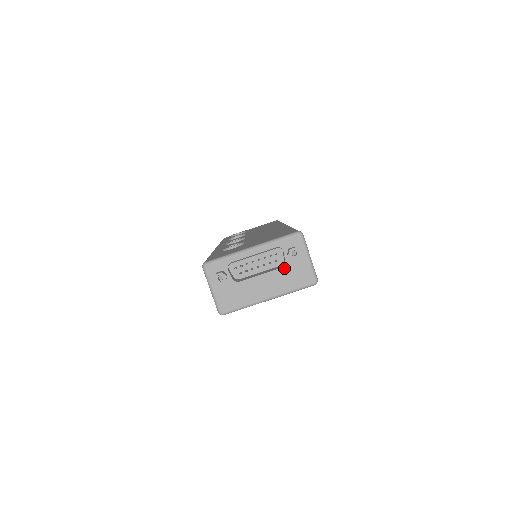
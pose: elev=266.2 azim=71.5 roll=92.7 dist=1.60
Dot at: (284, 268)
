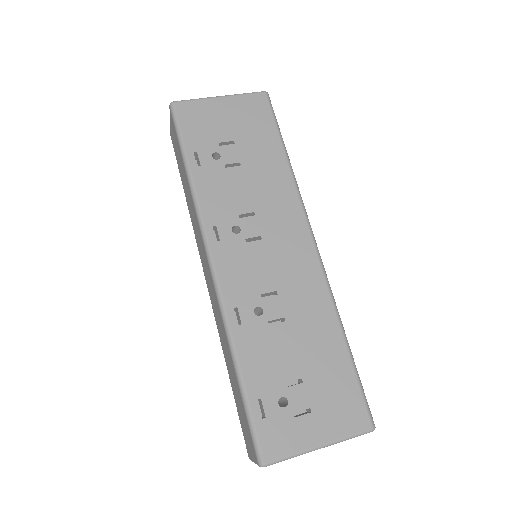
Dot at: occluded
